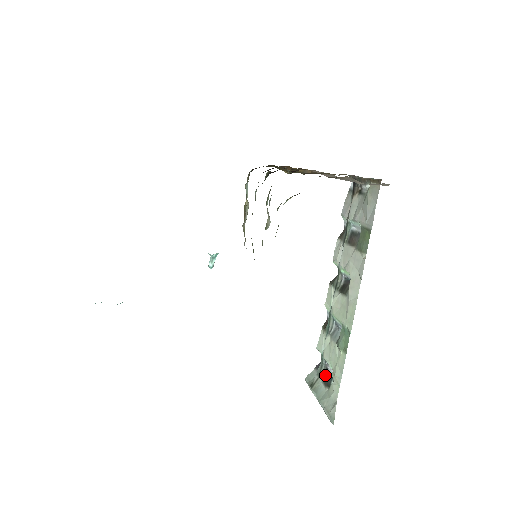
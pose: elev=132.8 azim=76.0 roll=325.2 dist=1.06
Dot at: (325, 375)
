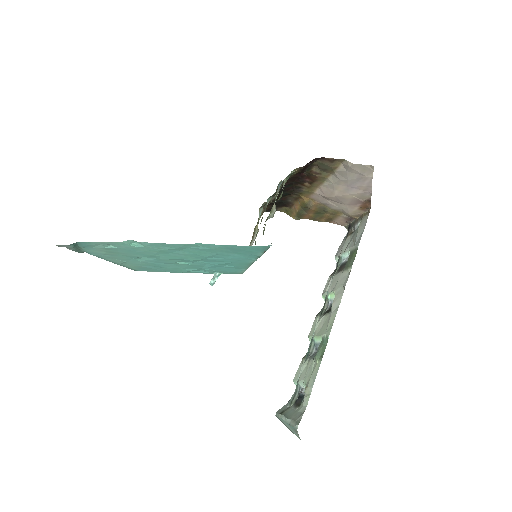
Dot at: occluded
